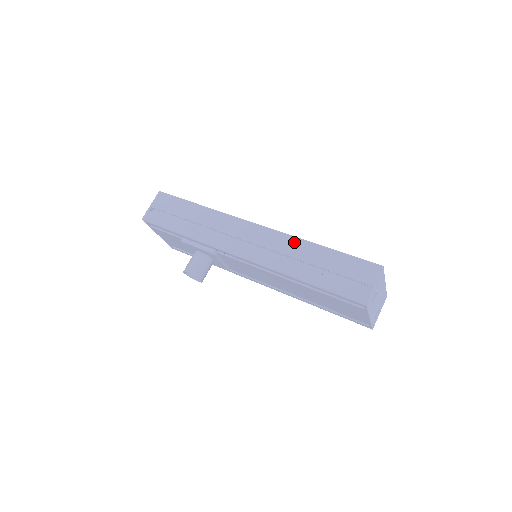
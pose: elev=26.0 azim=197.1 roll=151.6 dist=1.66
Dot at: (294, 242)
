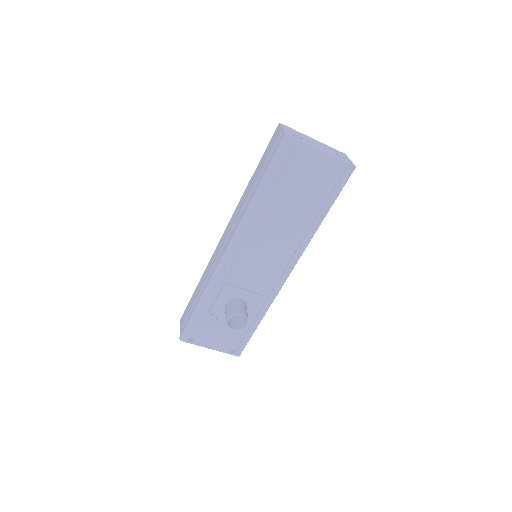
Dot at: (242, 200)
